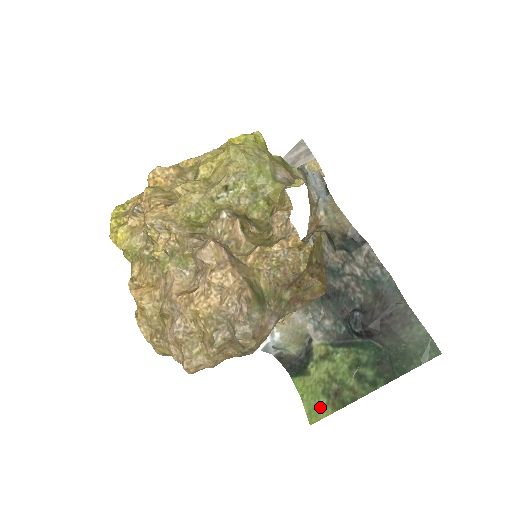
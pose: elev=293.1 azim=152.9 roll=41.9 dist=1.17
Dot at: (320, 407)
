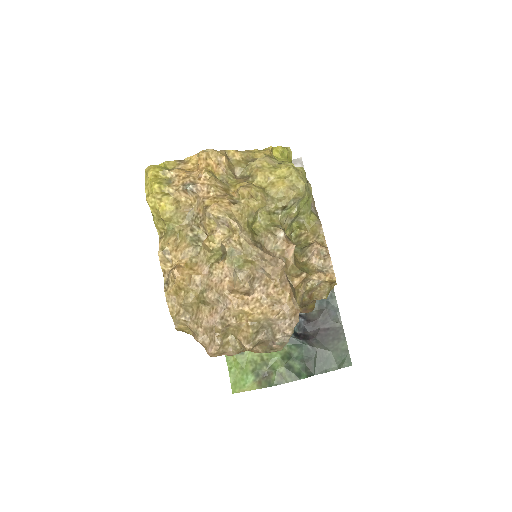
Dot at: (247, 382)
